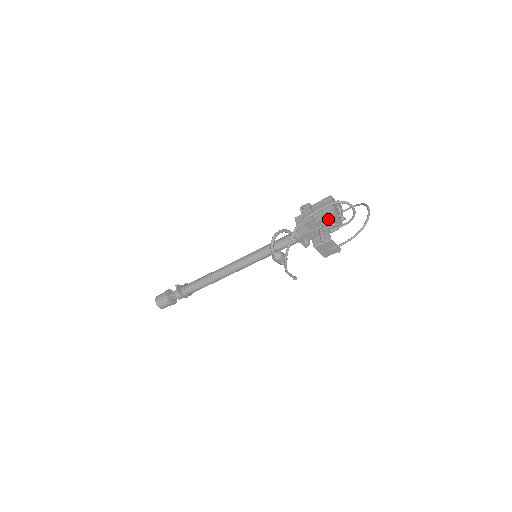
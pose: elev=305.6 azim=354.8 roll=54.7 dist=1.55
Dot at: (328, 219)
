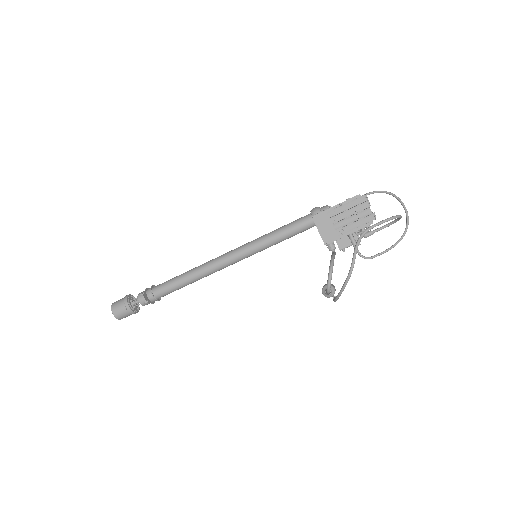
Dot at: (363, 224)
